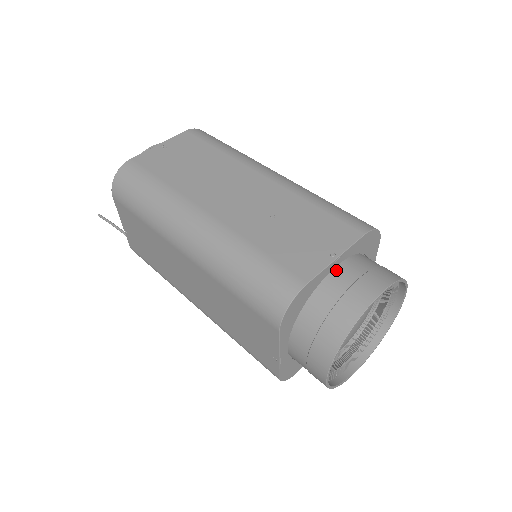
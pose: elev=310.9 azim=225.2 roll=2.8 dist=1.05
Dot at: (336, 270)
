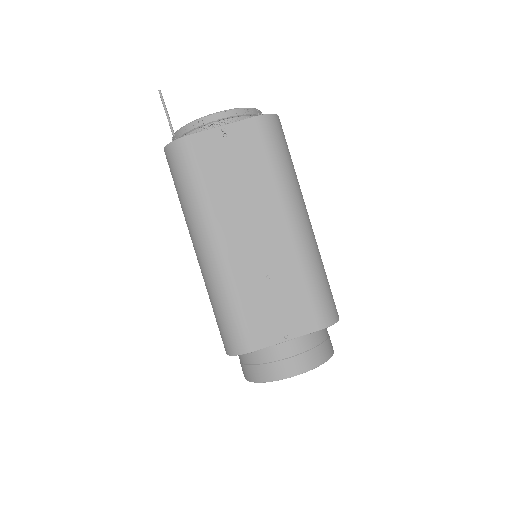
Dot at: (284, 342)
